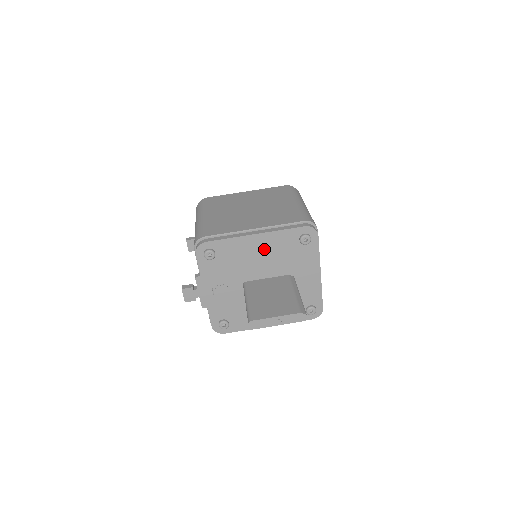
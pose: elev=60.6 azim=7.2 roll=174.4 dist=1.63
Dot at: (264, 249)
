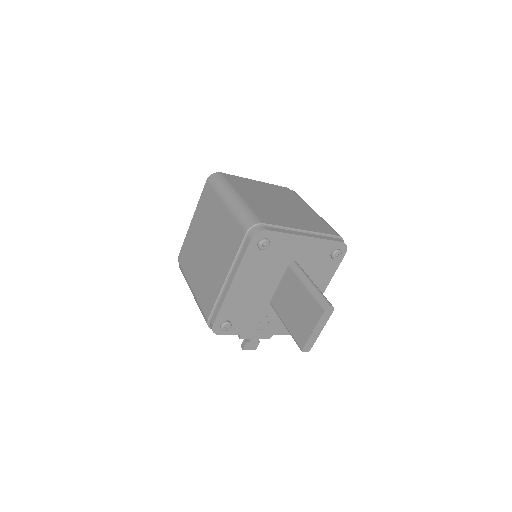
Dot at: (250, 281)
